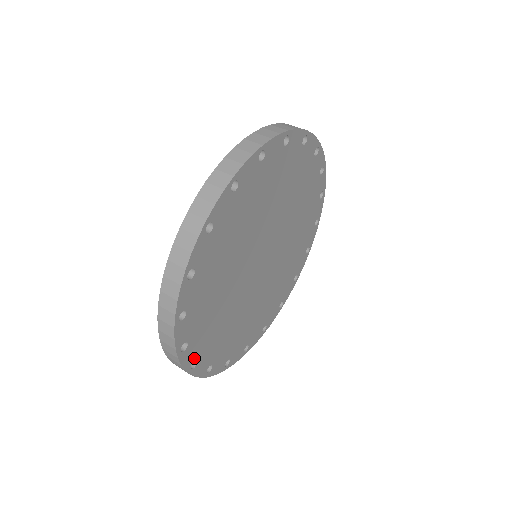
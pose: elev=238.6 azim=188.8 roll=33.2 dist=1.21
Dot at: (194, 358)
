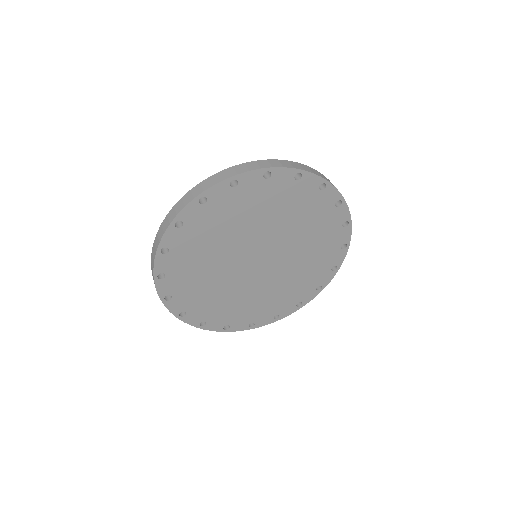
Dot at: (186, 221)
